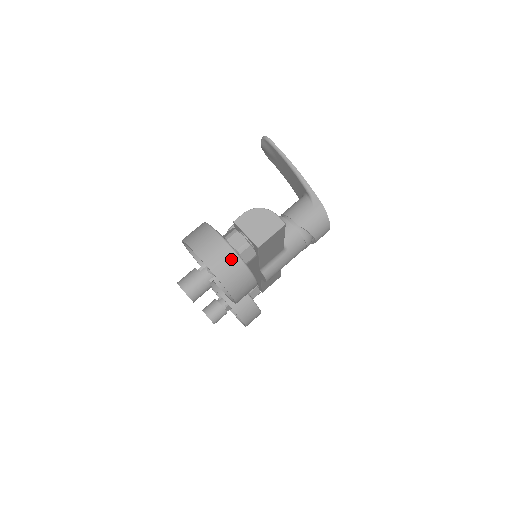
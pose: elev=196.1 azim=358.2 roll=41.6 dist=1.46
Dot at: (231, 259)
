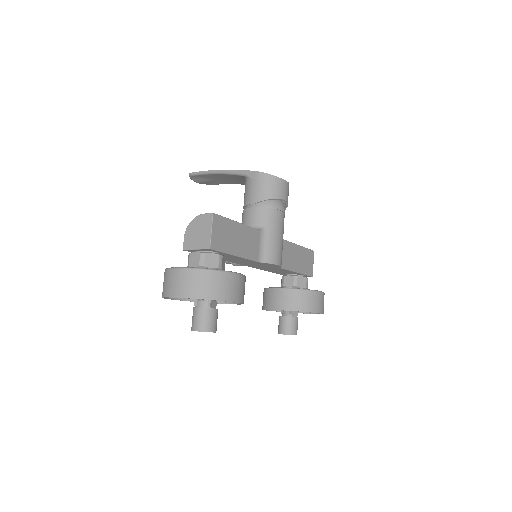
Dot at: (190, 276)
